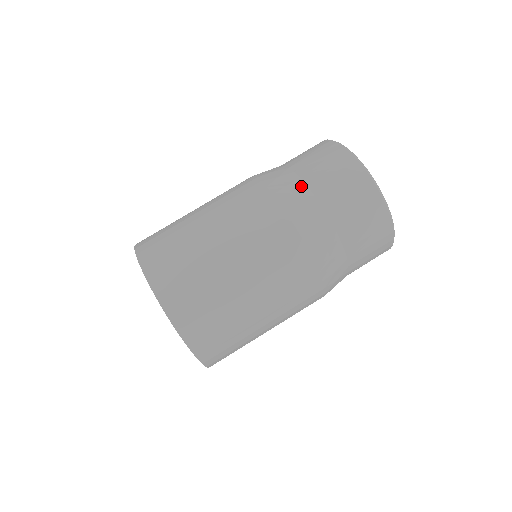
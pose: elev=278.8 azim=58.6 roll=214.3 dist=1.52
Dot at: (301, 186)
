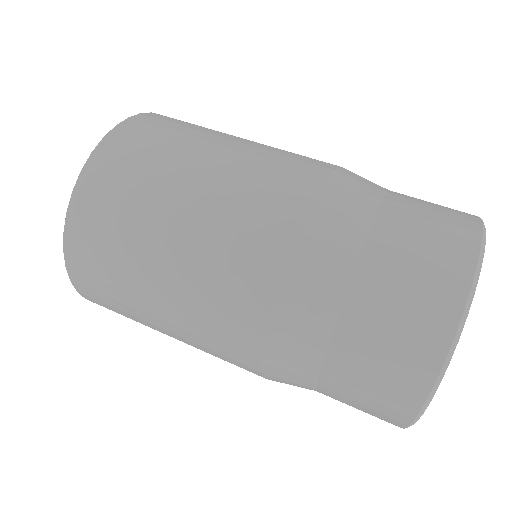
Dot at: (359, 232)
